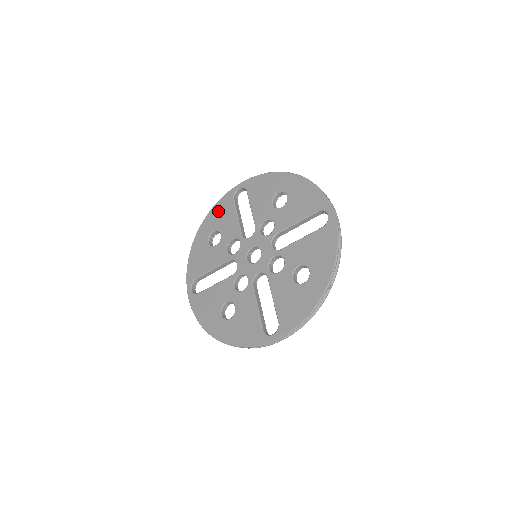
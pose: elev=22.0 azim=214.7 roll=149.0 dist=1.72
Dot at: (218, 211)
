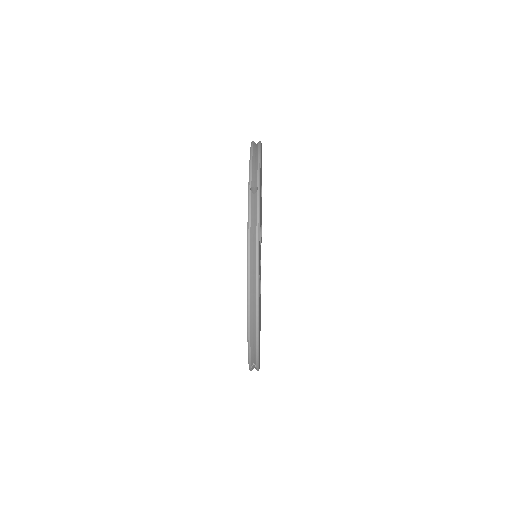
Dot at: occluded
